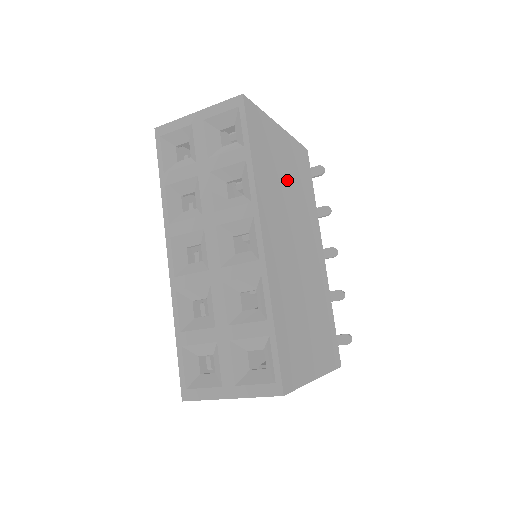
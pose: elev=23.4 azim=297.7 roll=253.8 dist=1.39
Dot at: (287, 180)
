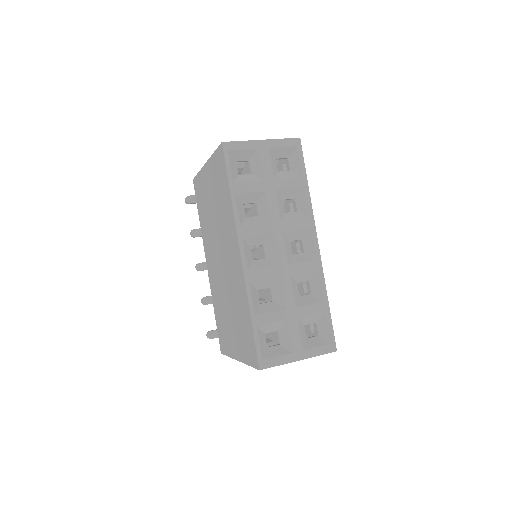
Dot at: occluded
